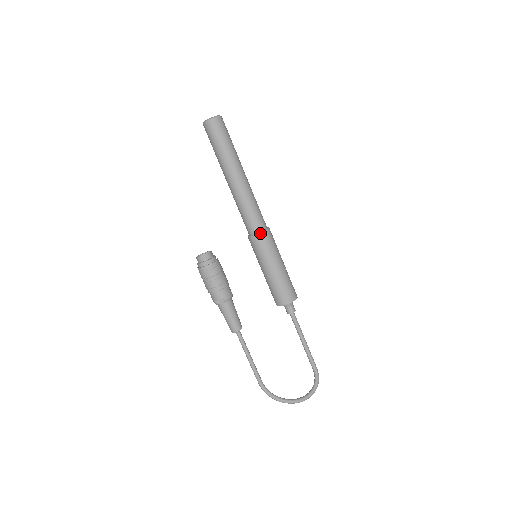
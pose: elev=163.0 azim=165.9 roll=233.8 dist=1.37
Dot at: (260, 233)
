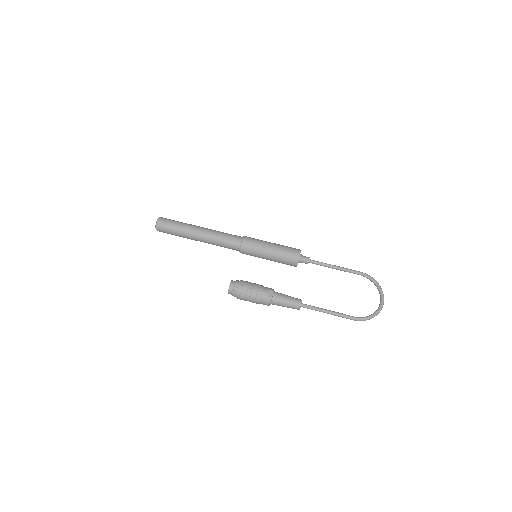
Dot at: (243, 237)
